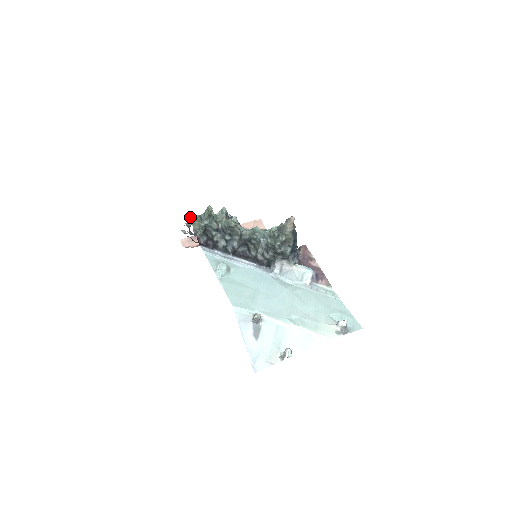
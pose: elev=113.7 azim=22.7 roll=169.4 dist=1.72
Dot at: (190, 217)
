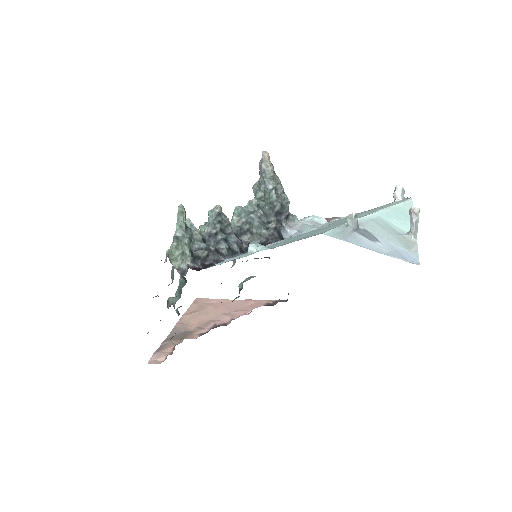
Dot at: occluded
